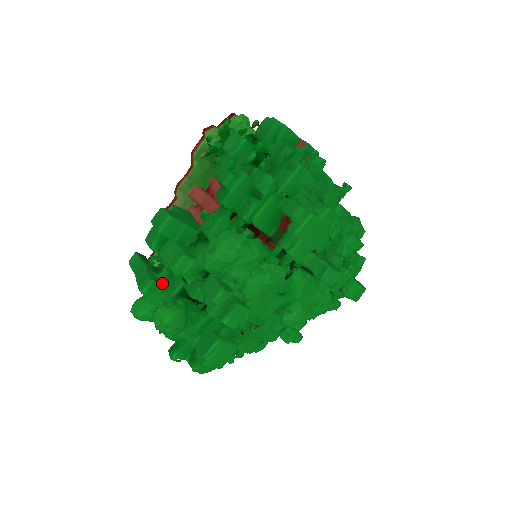
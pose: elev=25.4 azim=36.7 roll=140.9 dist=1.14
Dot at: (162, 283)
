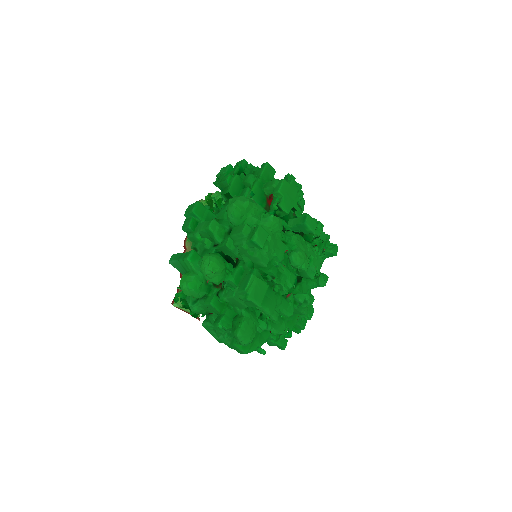
Dot at: (199, 257)
